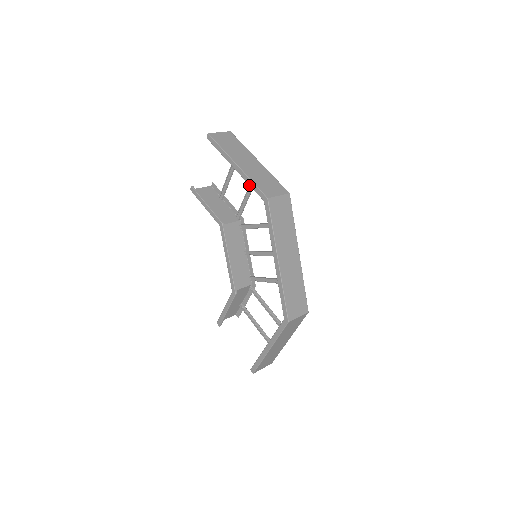
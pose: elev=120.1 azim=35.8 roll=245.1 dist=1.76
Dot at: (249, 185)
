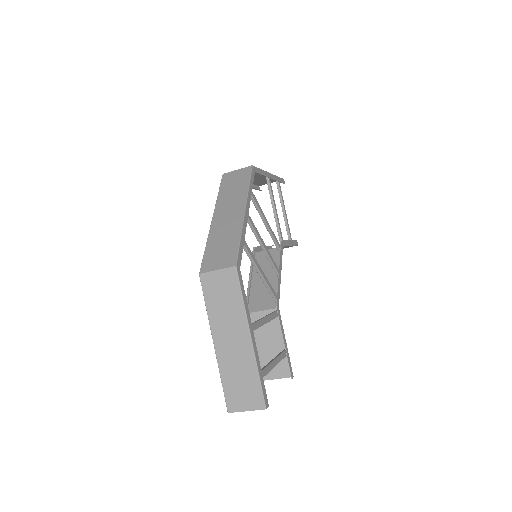
Dot at: (272, 201)
